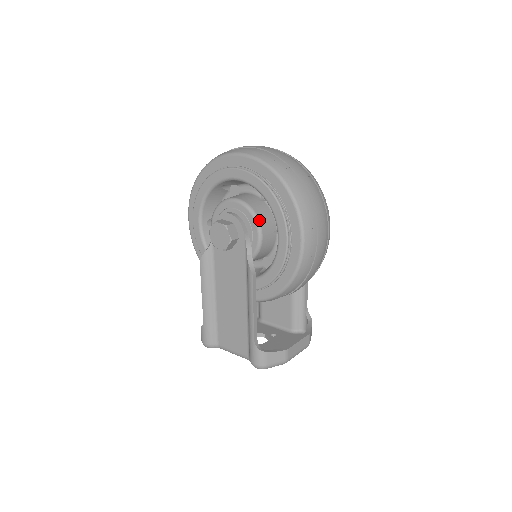
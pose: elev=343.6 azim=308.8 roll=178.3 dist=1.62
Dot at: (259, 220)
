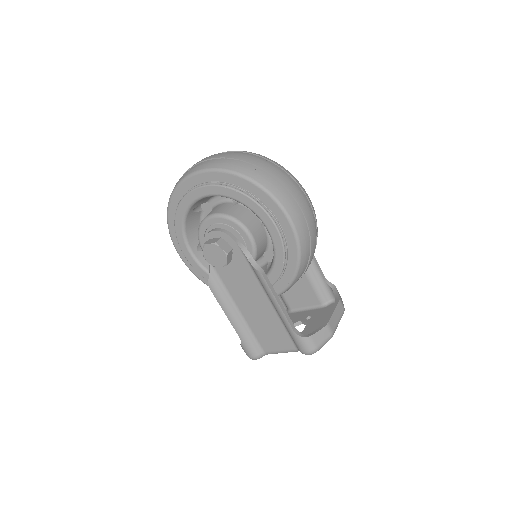
Dot at: (242, 223)
